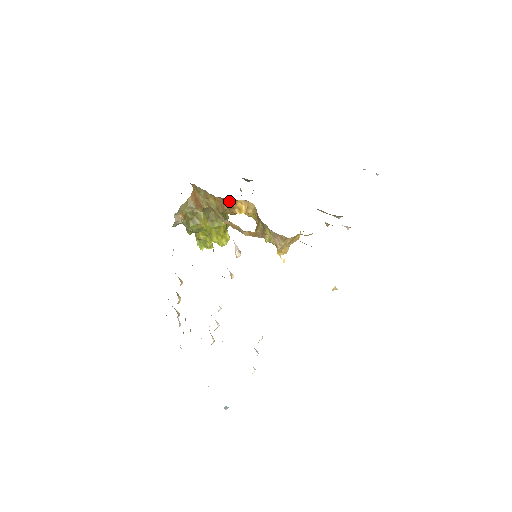
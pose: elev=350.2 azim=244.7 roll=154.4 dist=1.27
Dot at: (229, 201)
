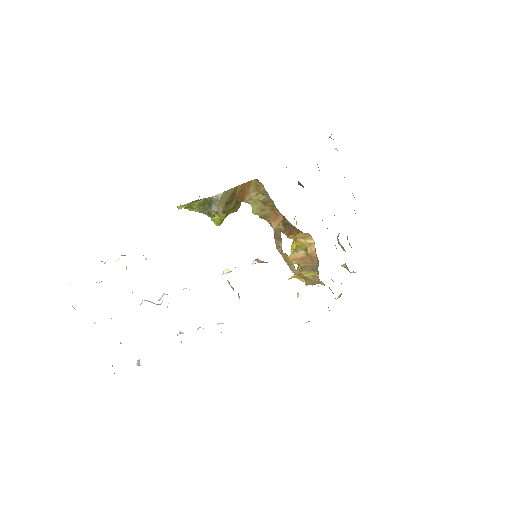
Dot at: (294, 229)
